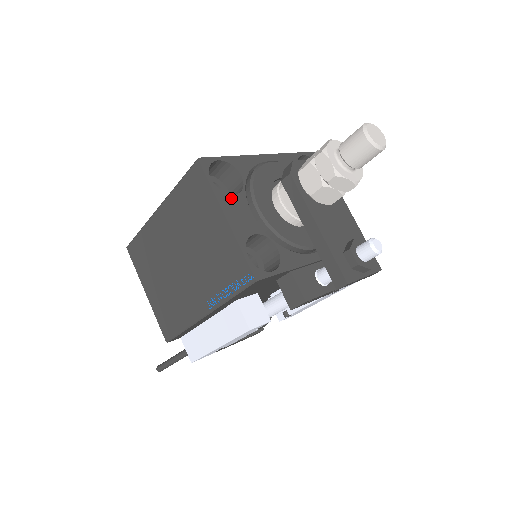
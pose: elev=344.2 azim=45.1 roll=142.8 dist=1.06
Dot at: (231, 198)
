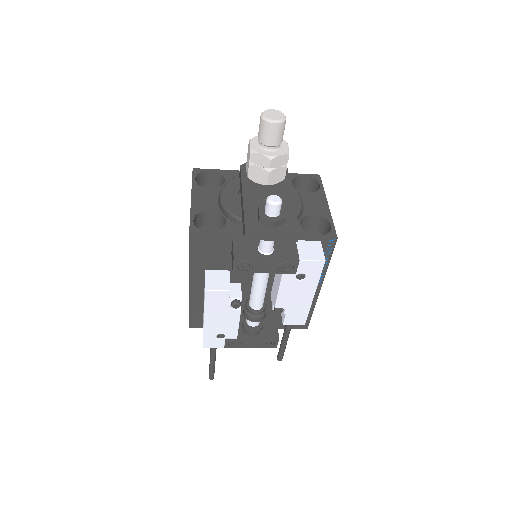
Dot at: (205, 190)
